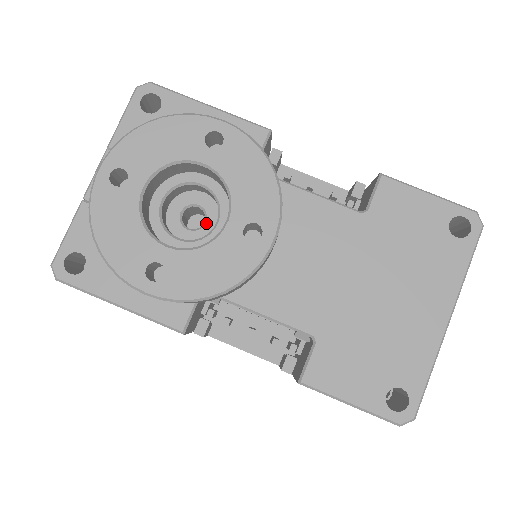
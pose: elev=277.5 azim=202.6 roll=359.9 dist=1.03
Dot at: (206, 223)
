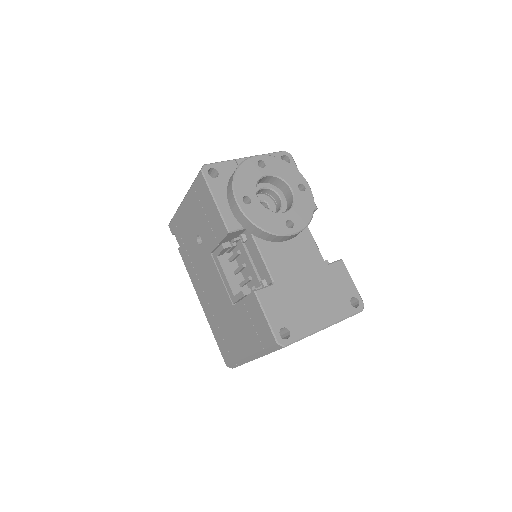
Dot at: occluded
